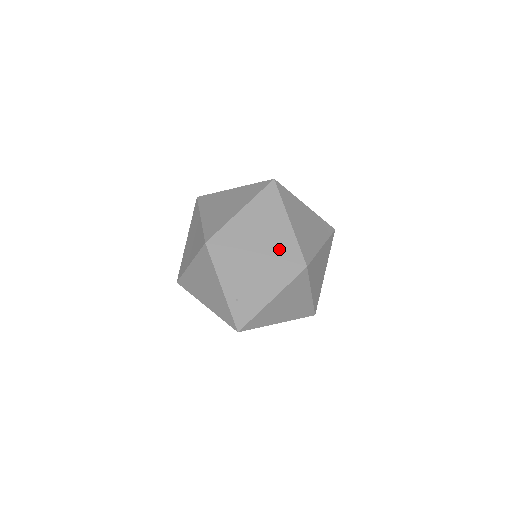
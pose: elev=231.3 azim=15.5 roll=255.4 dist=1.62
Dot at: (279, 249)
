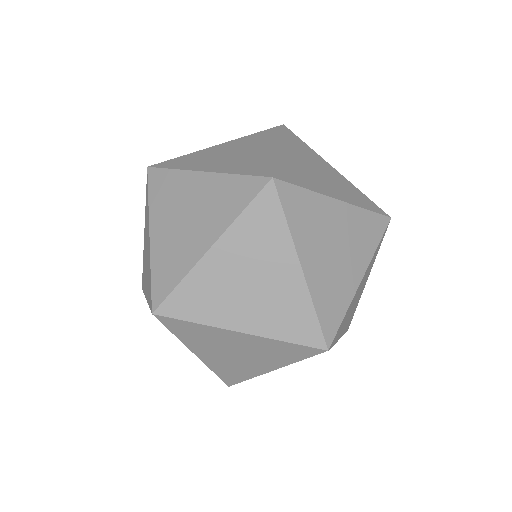
Dot at: occluded
